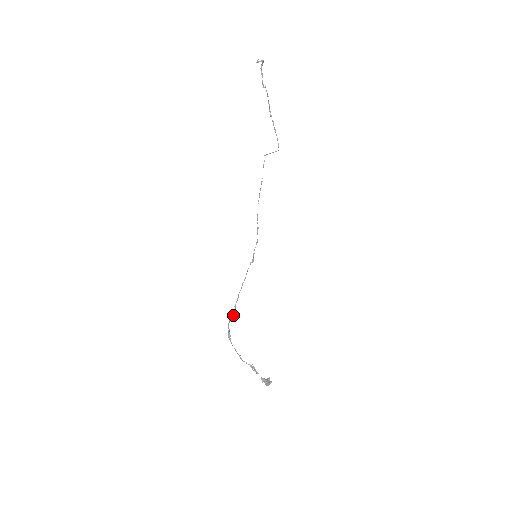
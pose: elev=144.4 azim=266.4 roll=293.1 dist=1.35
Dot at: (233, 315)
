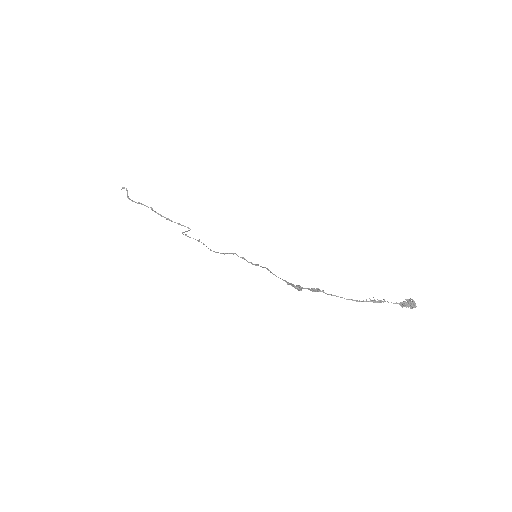
Dot at: (296, 286)
